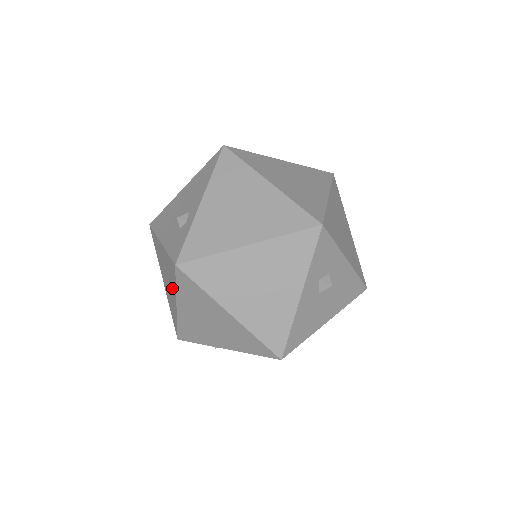
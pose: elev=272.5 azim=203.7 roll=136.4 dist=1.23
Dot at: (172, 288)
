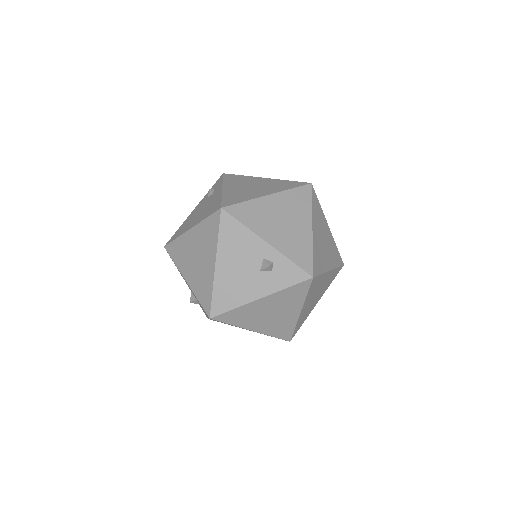
Dot at: (292, 307)
